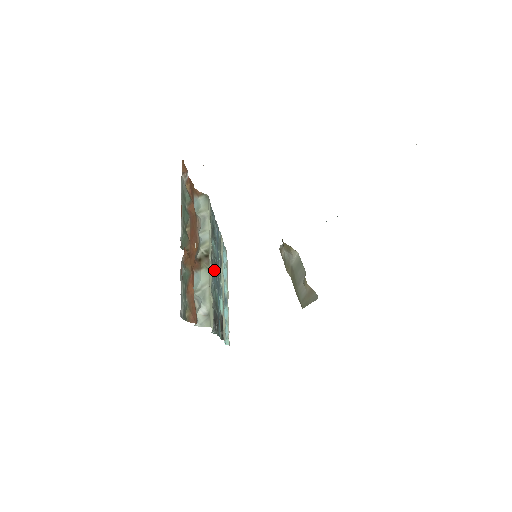
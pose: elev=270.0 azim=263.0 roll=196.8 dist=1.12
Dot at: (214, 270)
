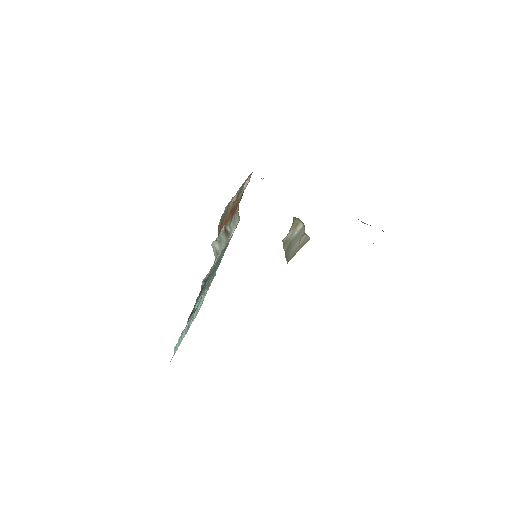
Dot at: (216, 264)
